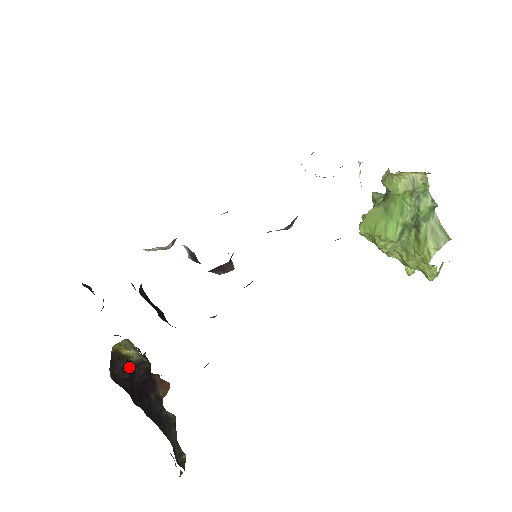
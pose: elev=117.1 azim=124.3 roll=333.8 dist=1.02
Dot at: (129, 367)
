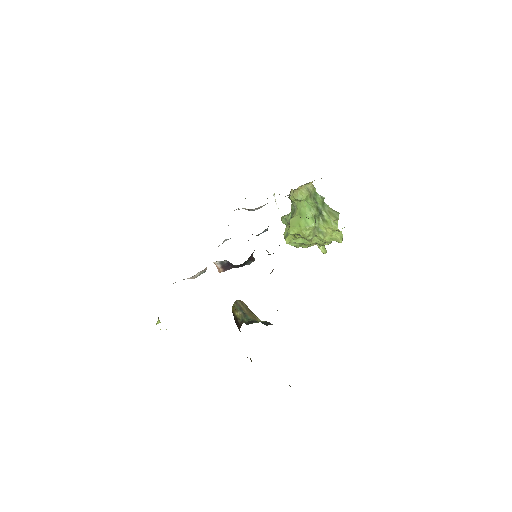
Dot at: occluded
